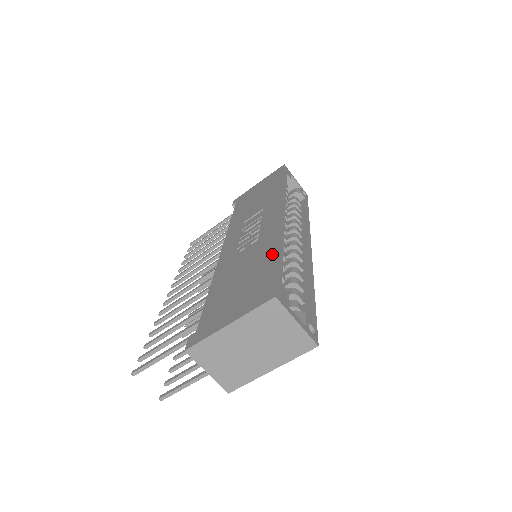
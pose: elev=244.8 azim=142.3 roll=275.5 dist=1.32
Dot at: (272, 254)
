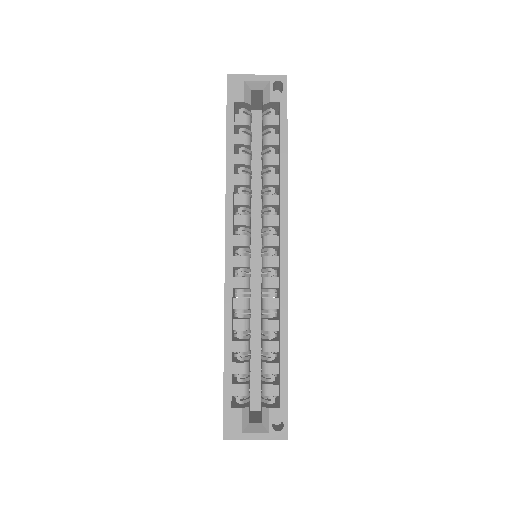
Dot at: (224, 354)
